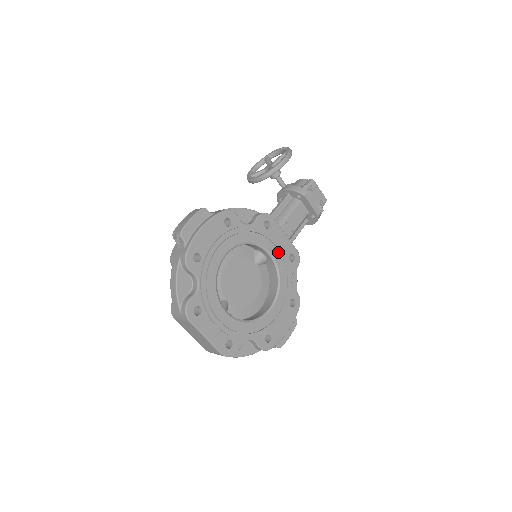
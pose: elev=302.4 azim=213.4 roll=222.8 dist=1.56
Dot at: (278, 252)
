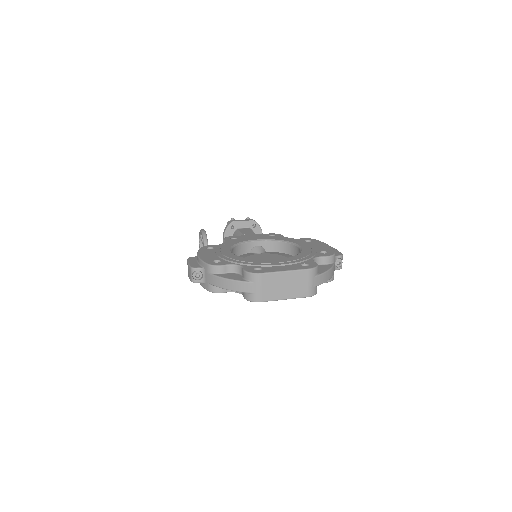
Dot at: (259, 238)
